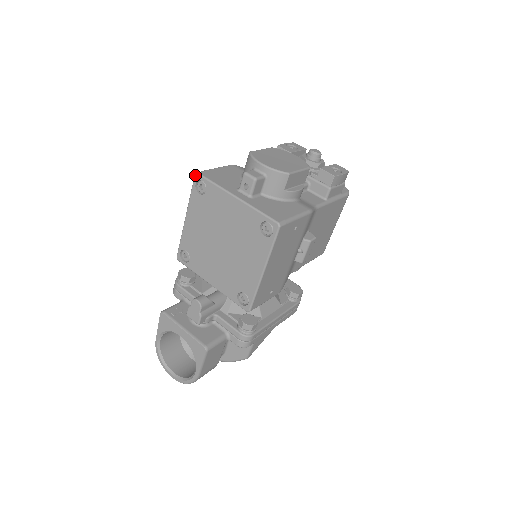
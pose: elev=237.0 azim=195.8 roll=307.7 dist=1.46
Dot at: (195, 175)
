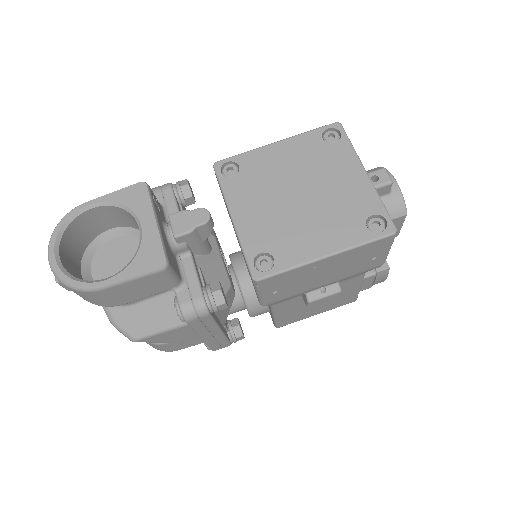
Dot at: (336, 122)
